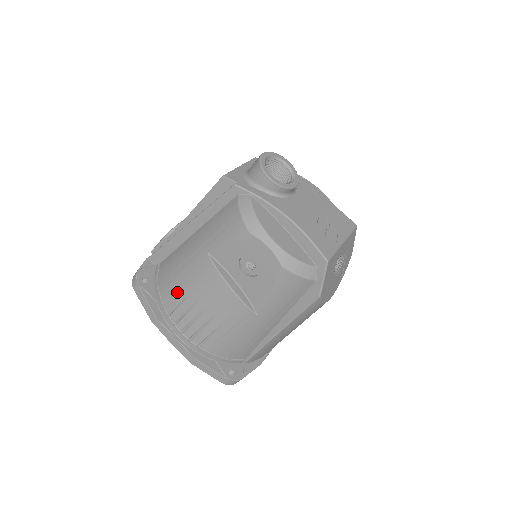
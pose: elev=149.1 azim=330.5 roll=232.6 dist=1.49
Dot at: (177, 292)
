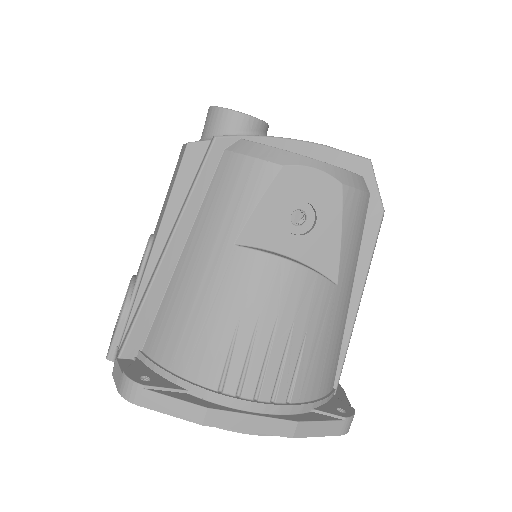
Dot at: (215, 343)
